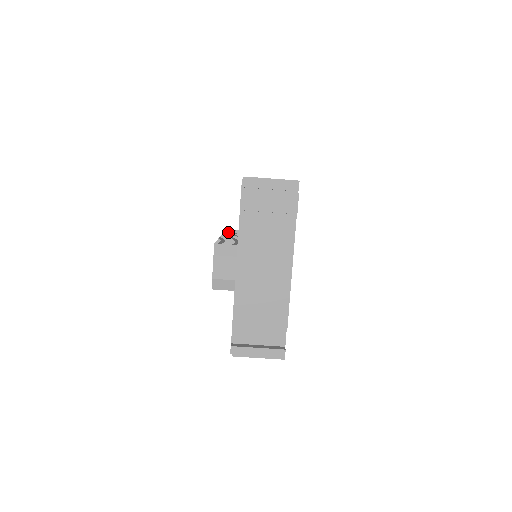
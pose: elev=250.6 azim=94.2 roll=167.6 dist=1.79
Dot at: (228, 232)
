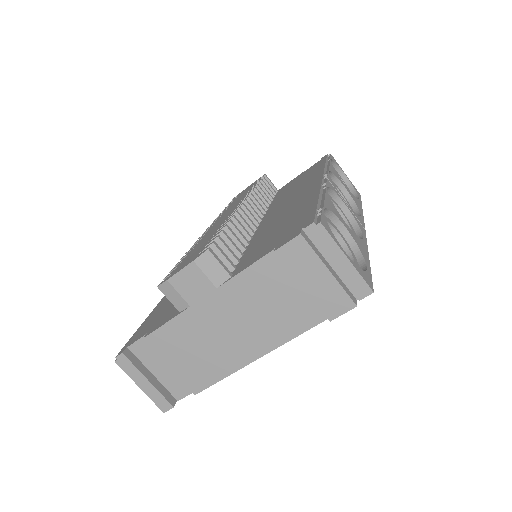
Dot at: (259, 192)
